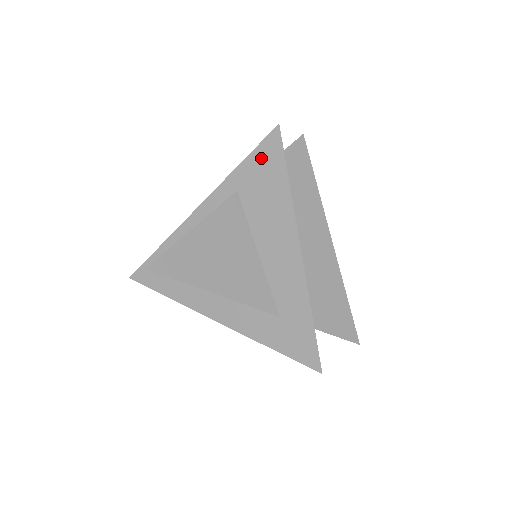
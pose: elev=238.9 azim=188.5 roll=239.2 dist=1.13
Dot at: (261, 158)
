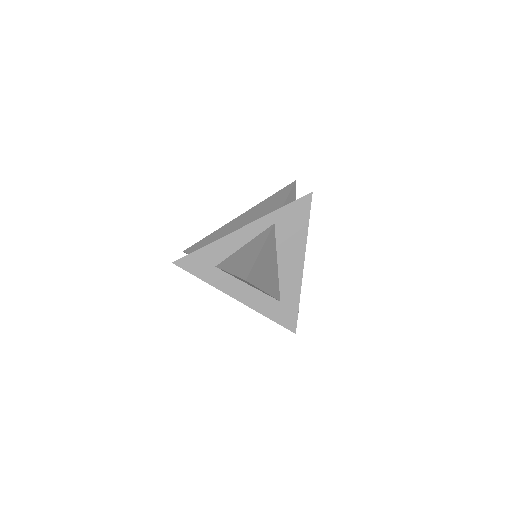
Dot at: (296, 208)
